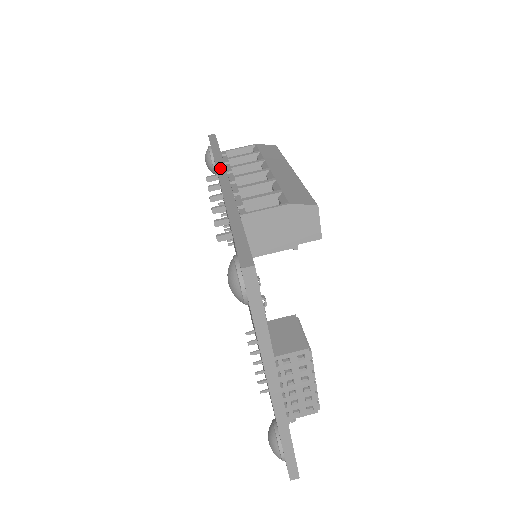
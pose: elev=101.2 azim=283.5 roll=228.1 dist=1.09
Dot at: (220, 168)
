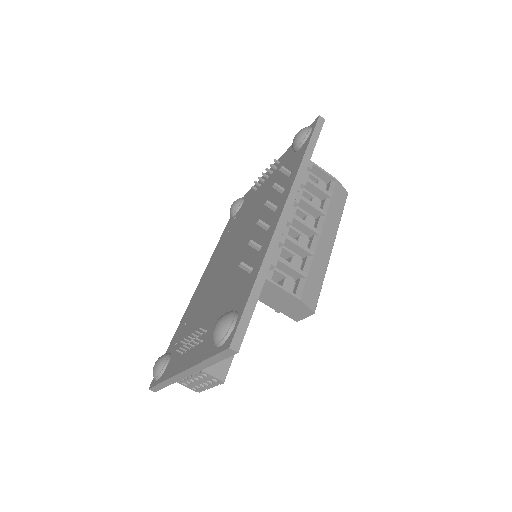
Dot at: (294, 190)
